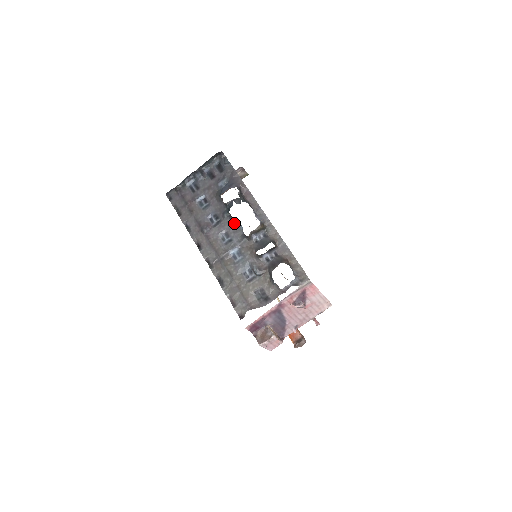
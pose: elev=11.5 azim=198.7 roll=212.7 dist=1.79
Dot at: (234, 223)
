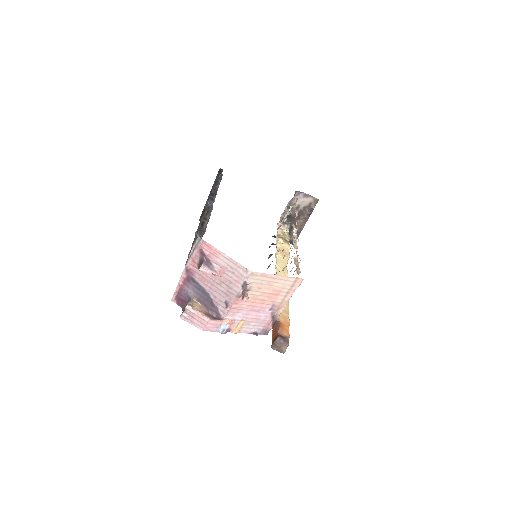
Dot at: occluded
